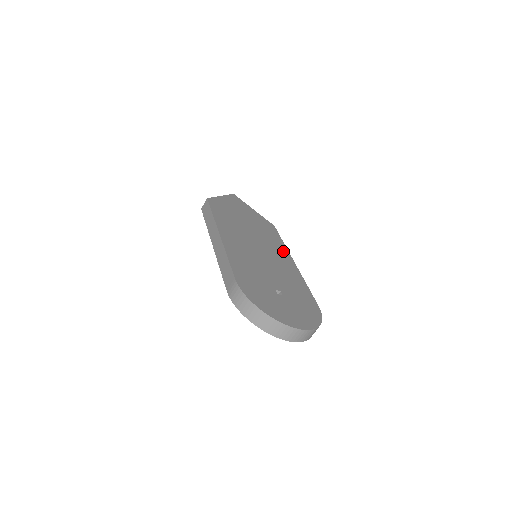
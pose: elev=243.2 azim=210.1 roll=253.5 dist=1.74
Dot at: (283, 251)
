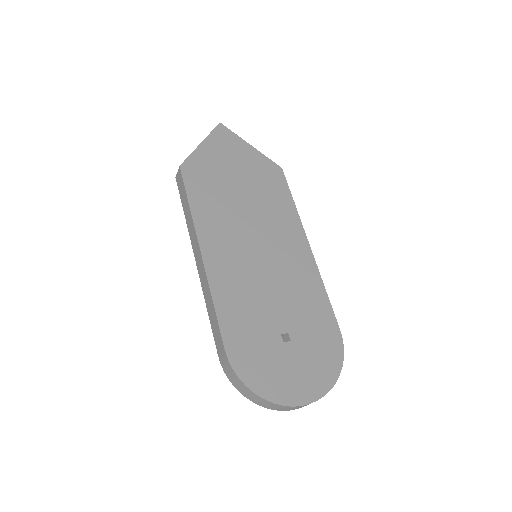
Dot at: (293, 228)
